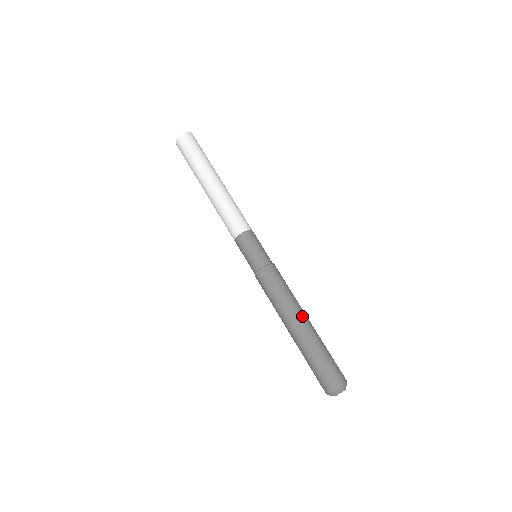
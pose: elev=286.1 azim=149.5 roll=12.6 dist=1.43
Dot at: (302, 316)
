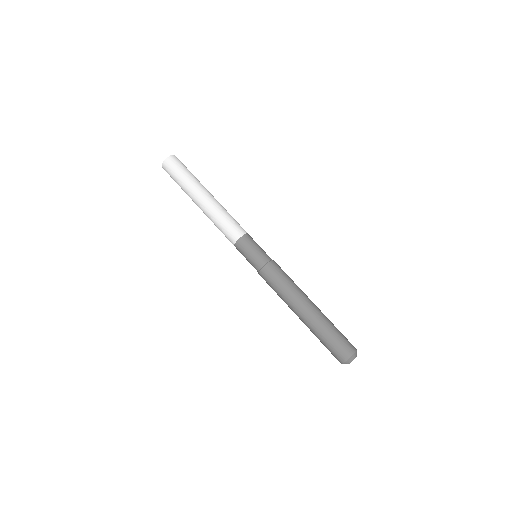
Dot at: (309, 300)
